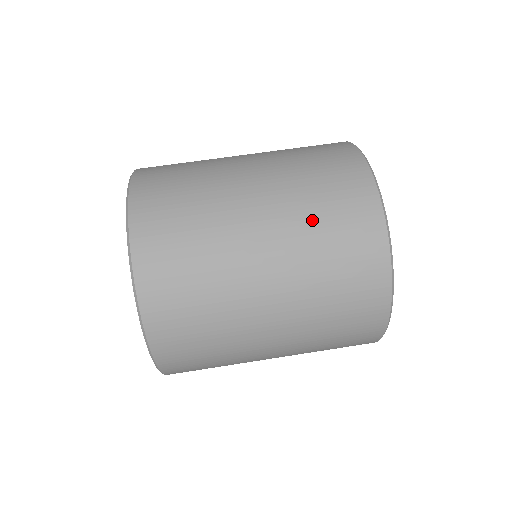
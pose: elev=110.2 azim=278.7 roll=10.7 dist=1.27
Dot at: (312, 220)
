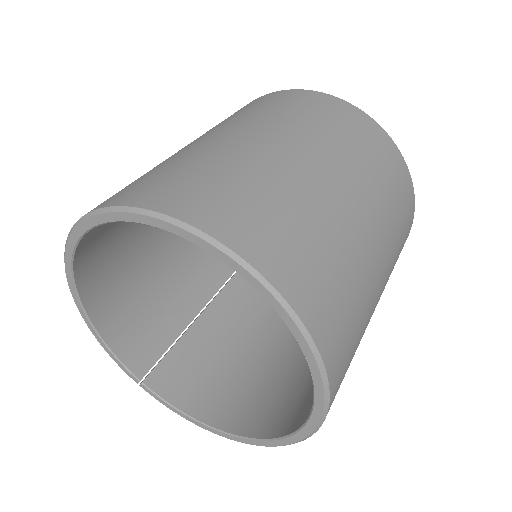
Dot at: occluded
